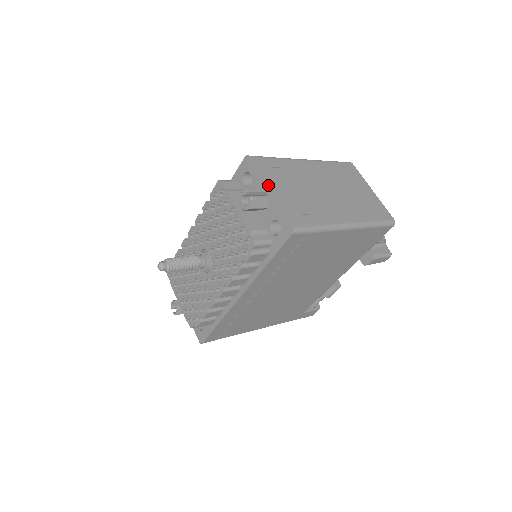
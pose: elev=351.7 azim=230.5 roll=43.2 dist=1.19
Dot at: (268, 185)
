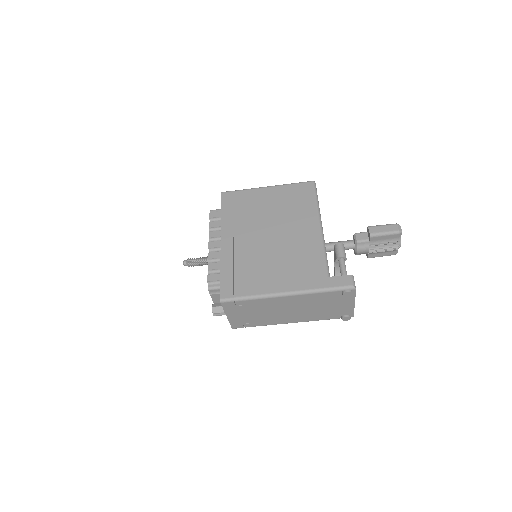
Dot at: occluded
